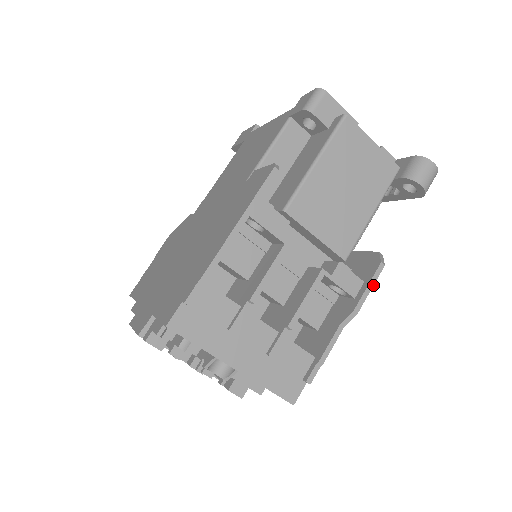
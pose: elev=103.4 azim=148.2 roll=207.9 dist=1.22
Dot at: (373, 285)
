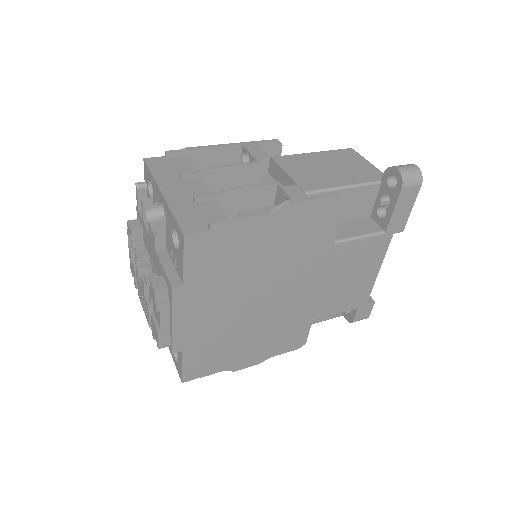
Dot at: (318, 198)
